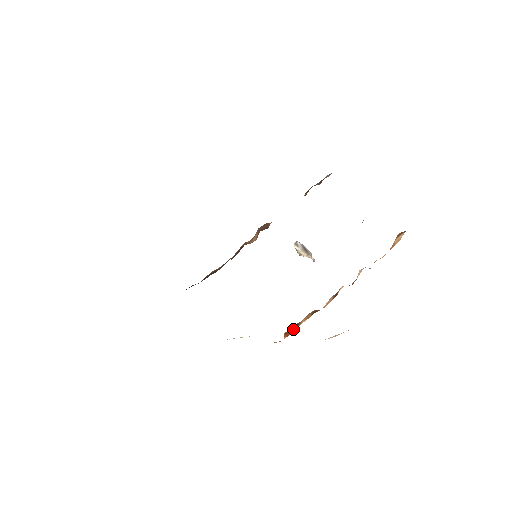
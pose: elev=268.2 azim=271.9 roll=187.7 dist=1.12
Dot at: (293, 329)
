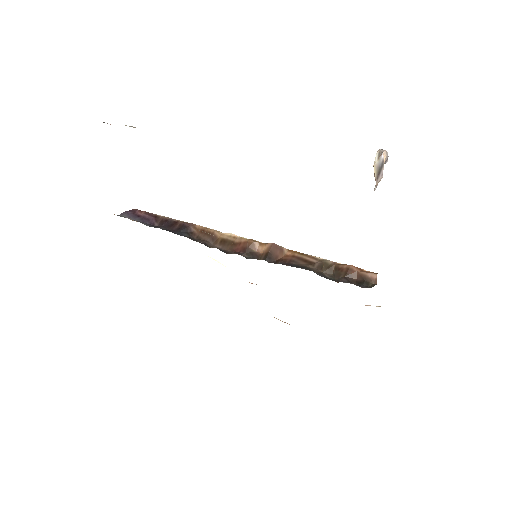
Dot at: occluded
